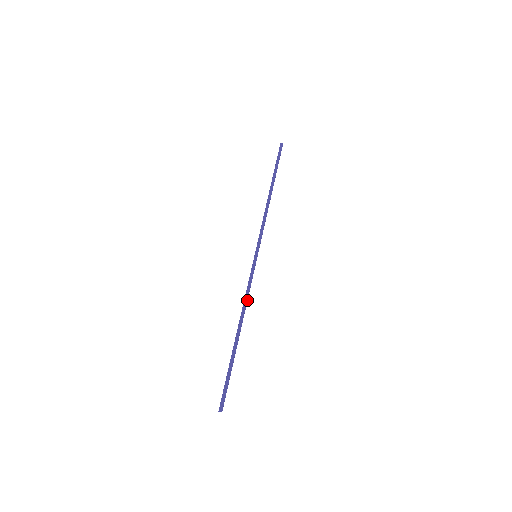
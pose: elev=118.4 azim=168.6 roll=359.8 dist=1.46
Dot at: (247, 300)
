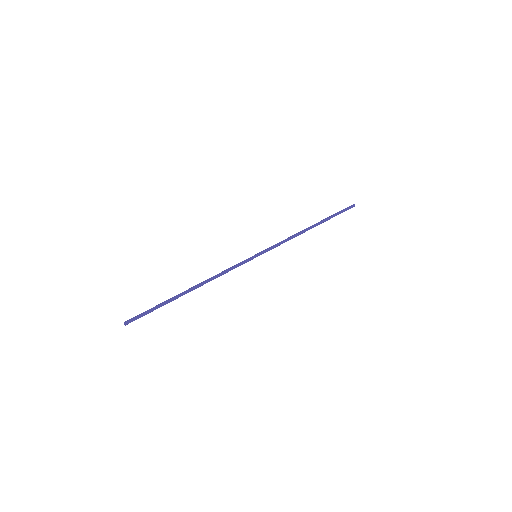
Dot at: (219, 276)
